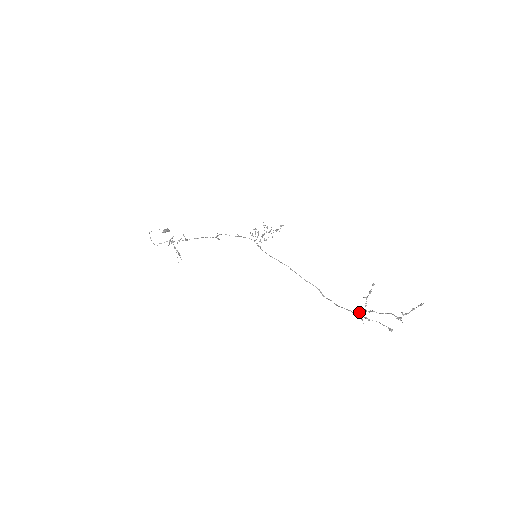
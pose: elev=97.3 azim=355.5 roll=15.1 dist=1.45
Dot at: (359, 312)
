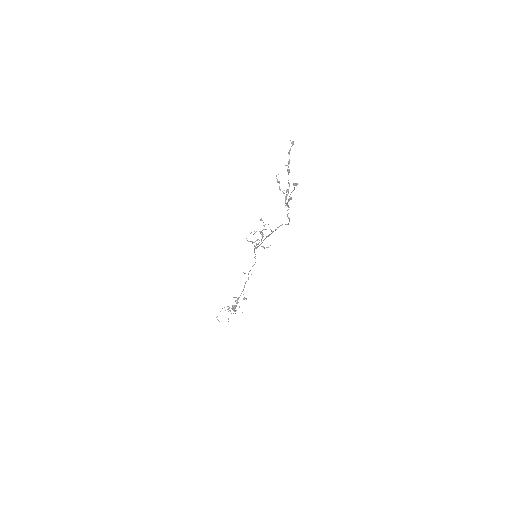
Dot at: (285, 203)
